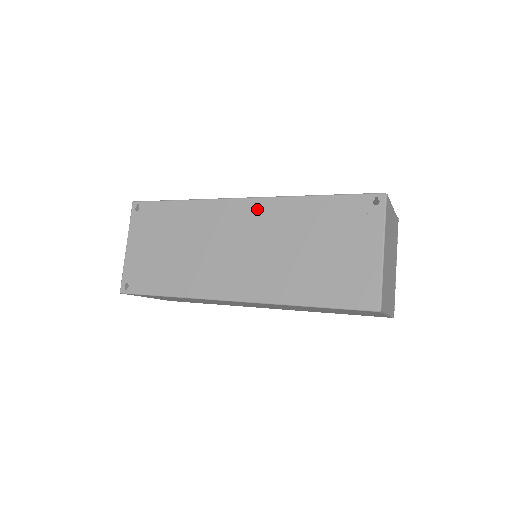
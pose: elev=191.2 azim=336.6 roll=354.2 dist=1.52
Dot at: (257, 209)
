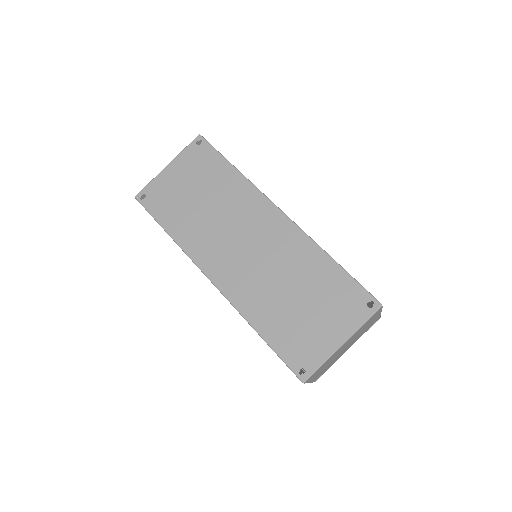
Dot at: (284, 229)
